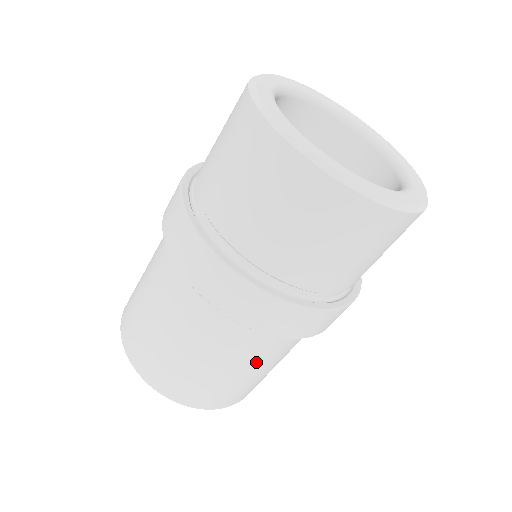
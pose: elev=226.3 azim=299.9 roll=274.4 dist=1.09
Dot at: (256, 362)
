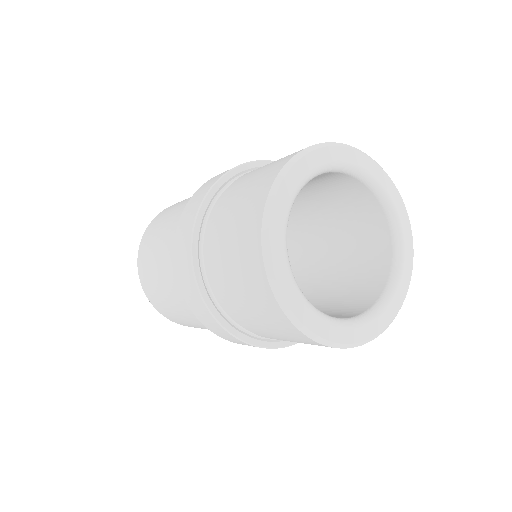
Dot at: (194, 320)
